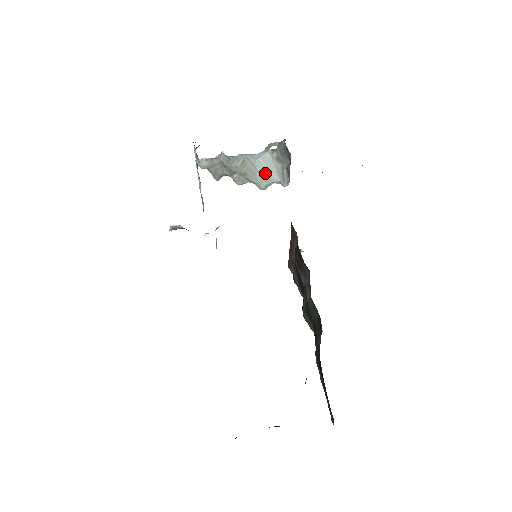
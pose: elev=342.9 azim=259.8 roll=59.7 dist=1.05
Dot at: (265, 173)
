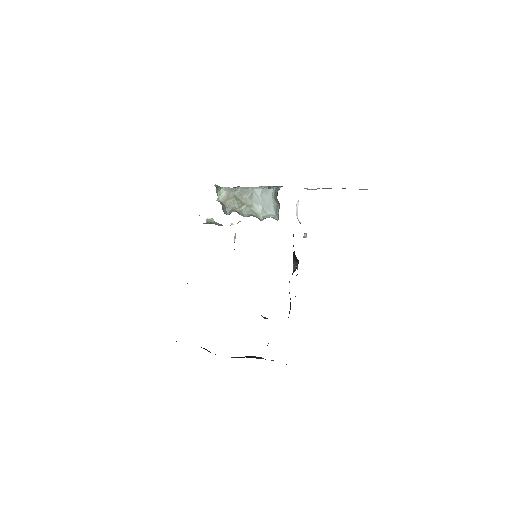
Dot at: (266, 205)
